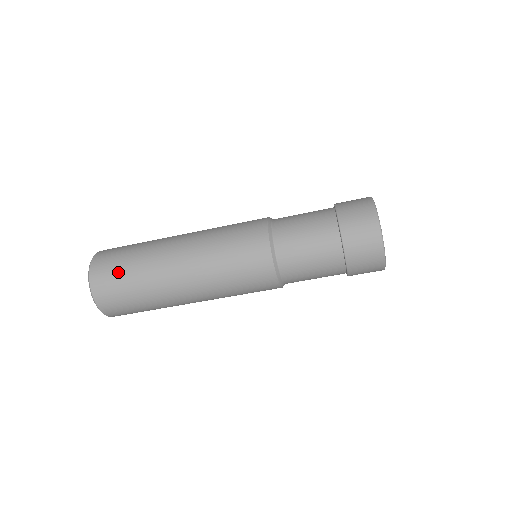
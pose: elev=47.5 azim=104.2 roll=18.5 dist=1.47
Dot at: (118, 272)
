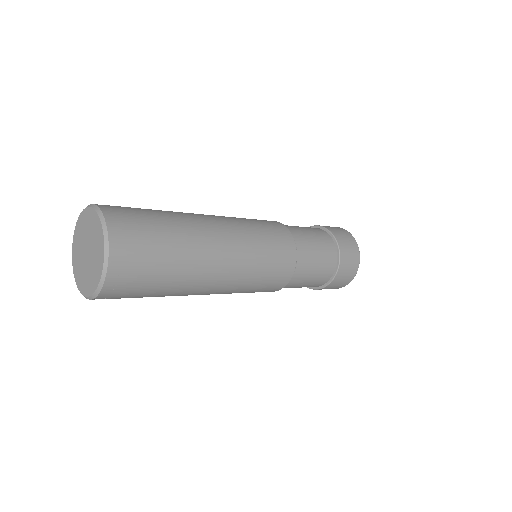
Dot at: occluded
